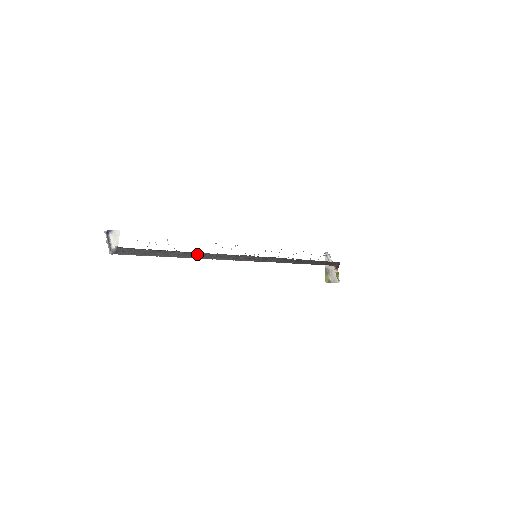
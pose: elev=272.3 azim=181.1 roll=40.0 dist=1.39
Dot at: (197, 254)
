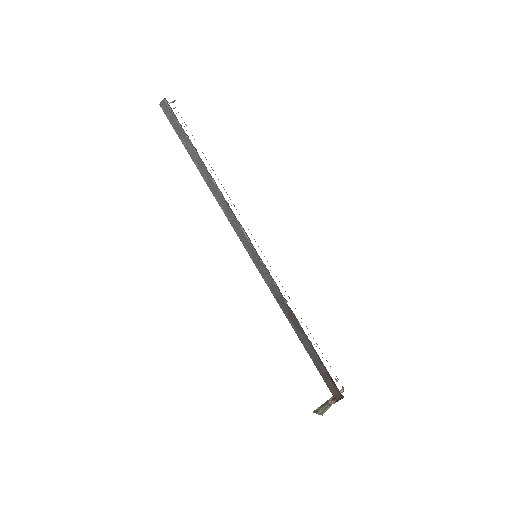
Dot at: (207, 173)
